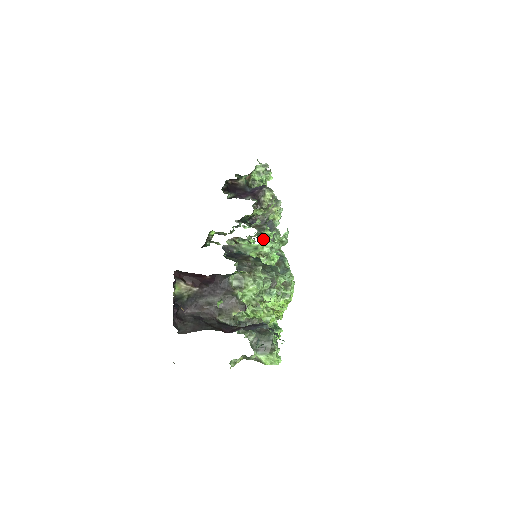
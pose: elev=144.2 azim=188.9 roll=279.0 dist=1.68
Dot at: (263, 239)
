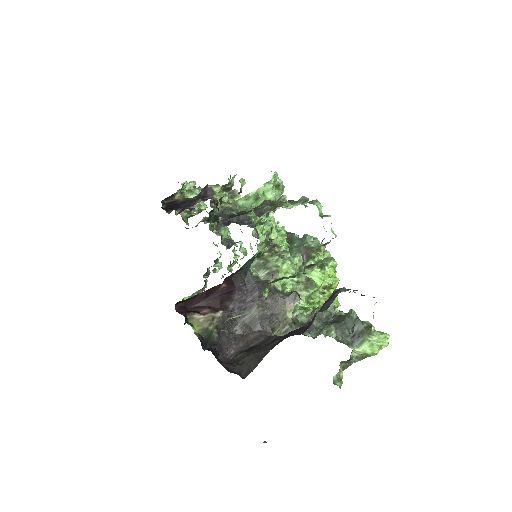
Dot at: (252, 215)
